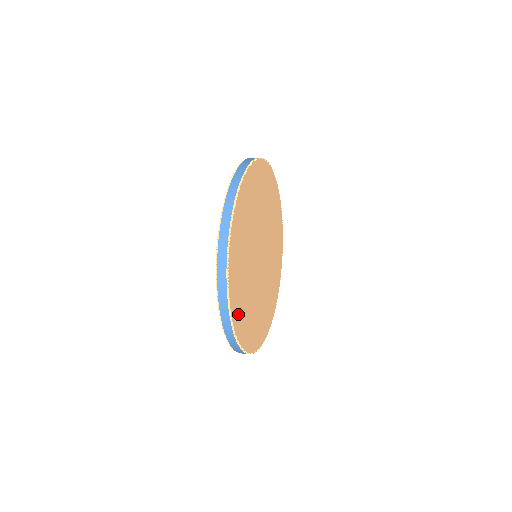
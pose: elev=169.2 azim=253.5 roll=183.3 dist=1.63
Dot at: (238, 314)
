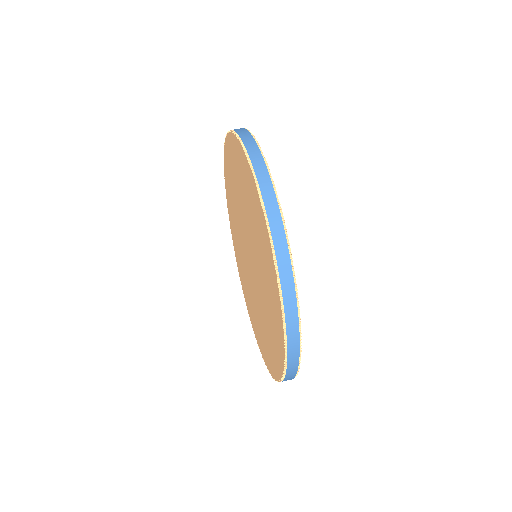
Dot at: occluded
